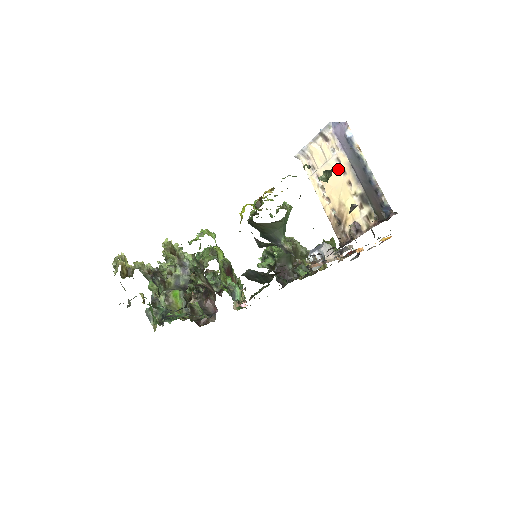
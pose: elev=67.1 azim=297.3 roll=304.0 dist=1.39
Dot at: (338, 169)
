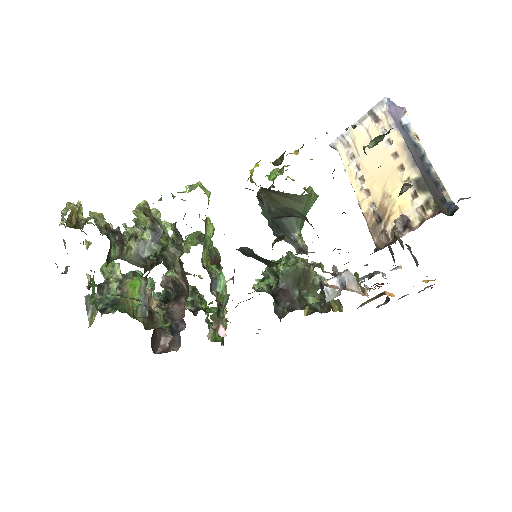
Dot at: (387, 152)
